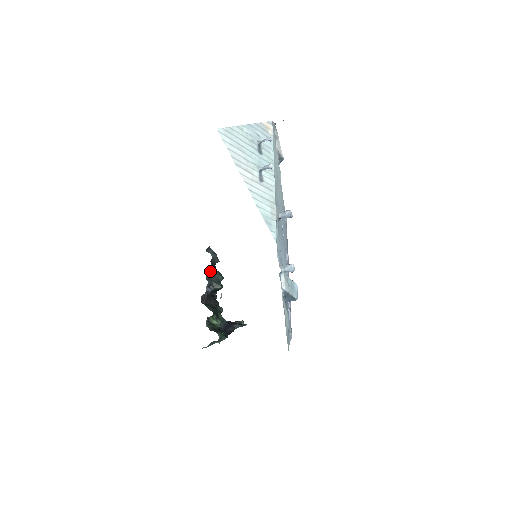
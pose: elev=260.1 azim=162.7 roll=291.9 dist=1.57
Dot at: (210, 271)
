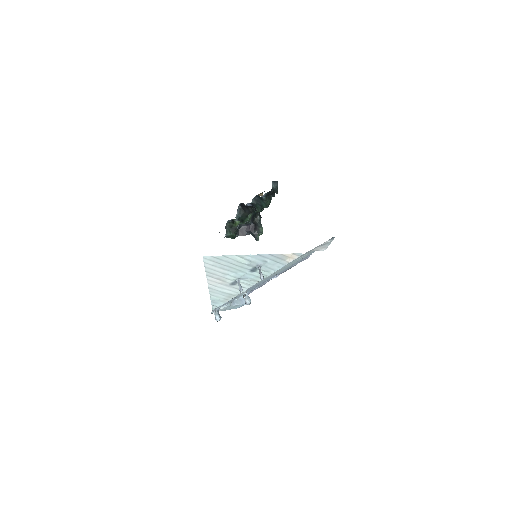
Dot at: (261, 197)
